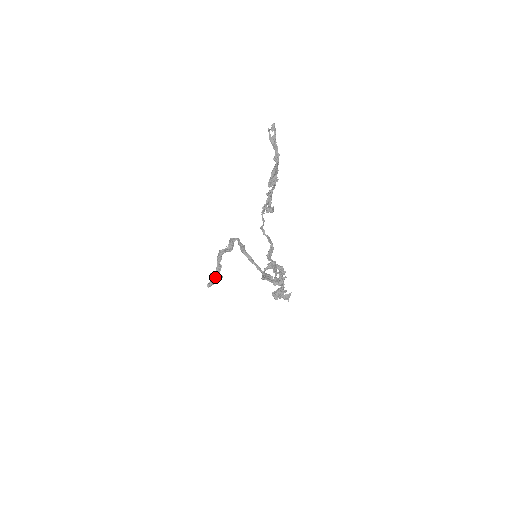
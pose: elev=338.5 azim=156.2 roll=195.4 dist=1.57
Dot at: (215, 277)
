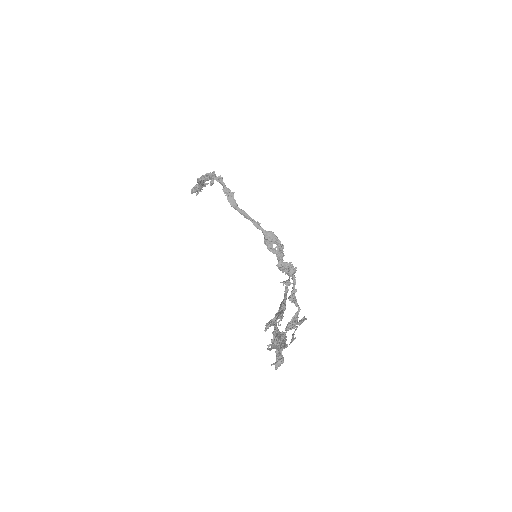
Dot at: (199, 191)
